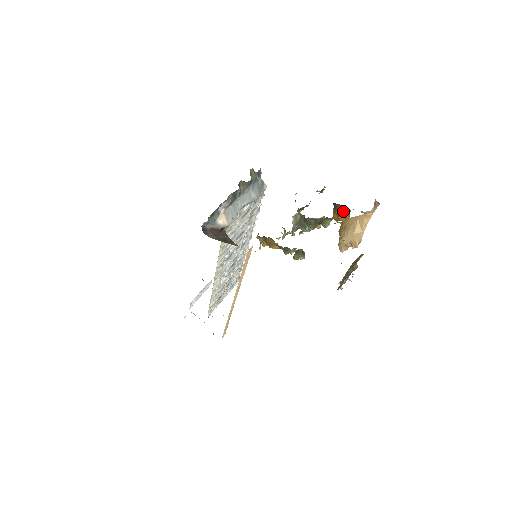
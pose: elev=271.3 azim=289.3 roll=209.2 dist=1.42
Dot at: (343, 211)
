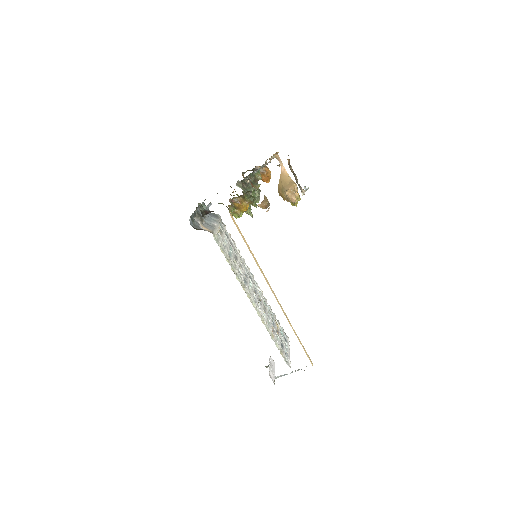
Dot at: (262, 168)
